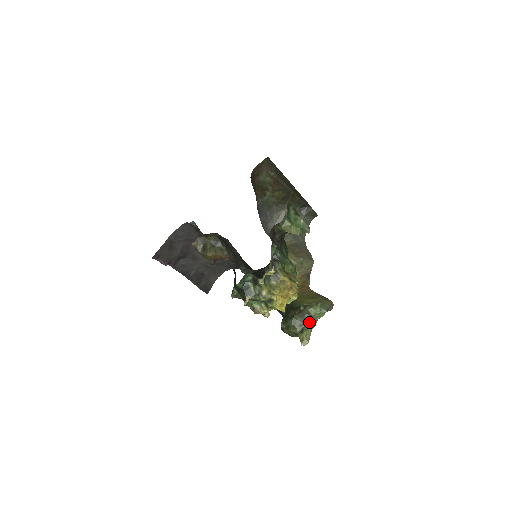
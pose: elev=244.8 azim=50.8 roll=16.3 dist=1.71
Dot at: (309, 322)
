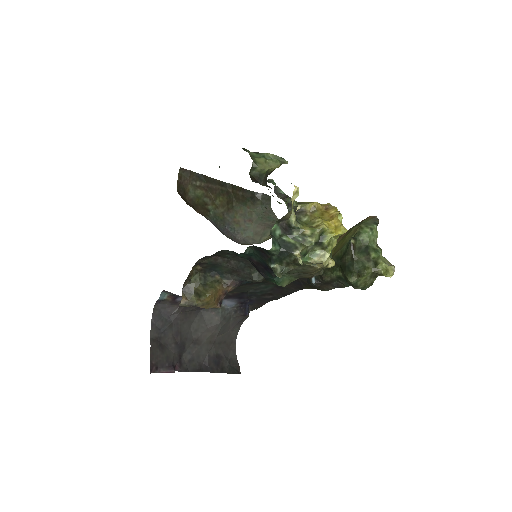
Dot at: (372, 250)
